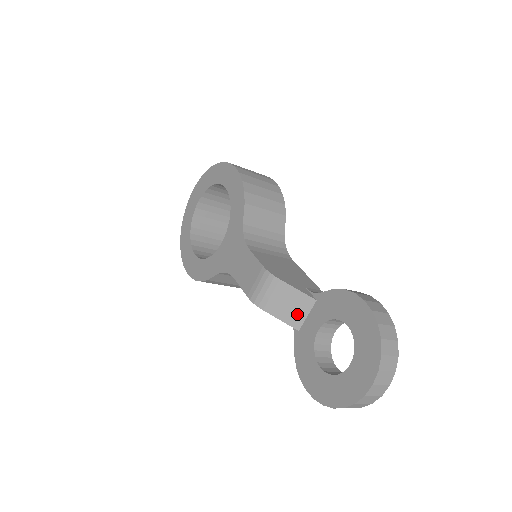
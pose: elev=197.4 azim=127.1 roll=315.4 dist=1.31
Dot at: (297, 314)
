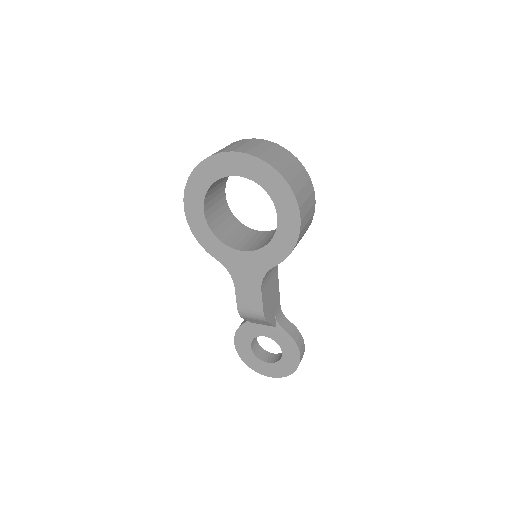
Dot at: (259, 323)
